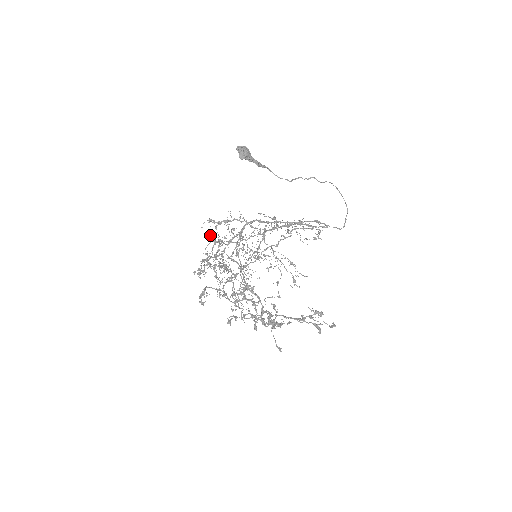
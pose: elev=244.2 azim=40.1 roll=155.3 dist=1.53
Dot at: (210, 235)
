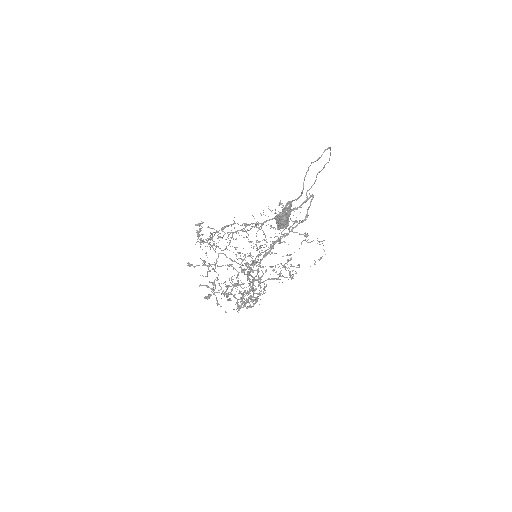
Dot at: occluded
